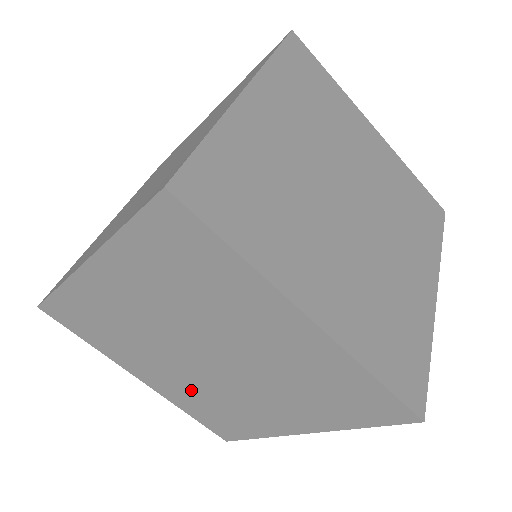
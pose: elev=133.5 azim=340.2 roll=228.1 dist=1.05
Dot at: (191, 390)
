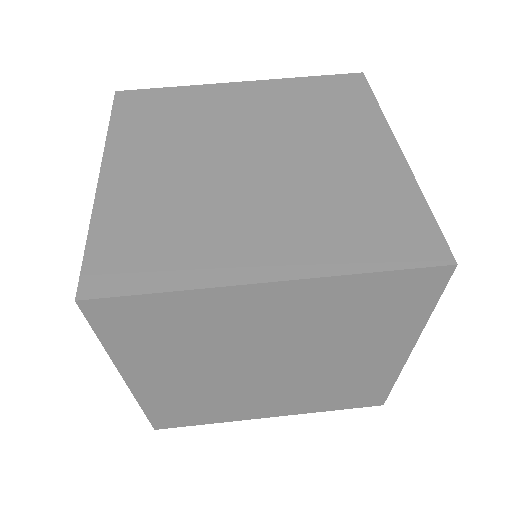
Dot at: (303, 394)
